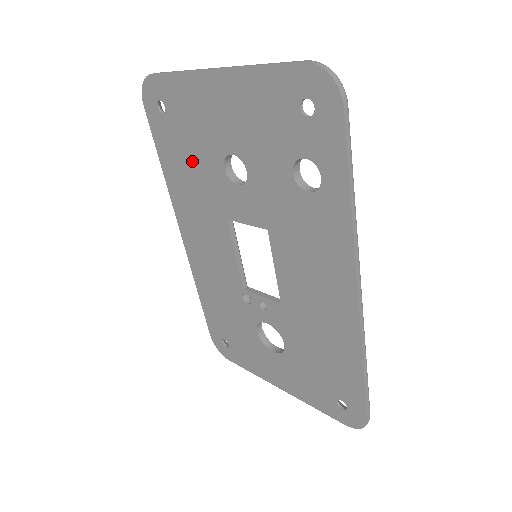
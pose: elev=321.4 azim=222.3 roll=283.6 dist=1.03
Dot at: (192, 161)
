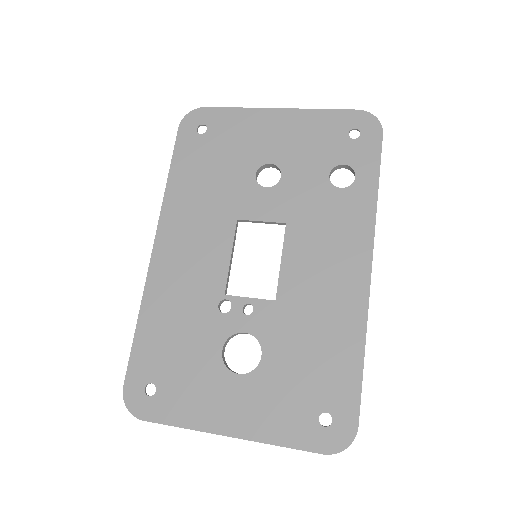
Dot at: (217, 170)
